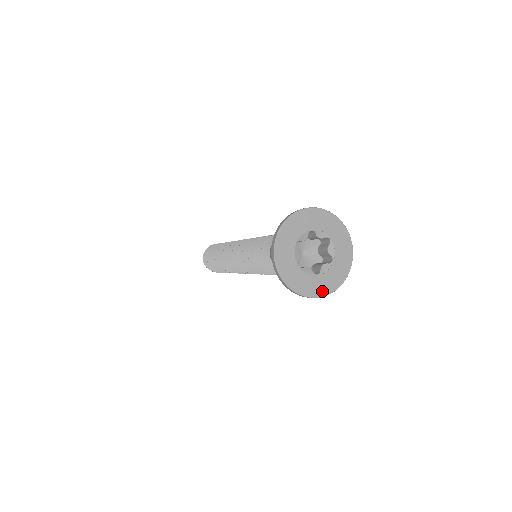
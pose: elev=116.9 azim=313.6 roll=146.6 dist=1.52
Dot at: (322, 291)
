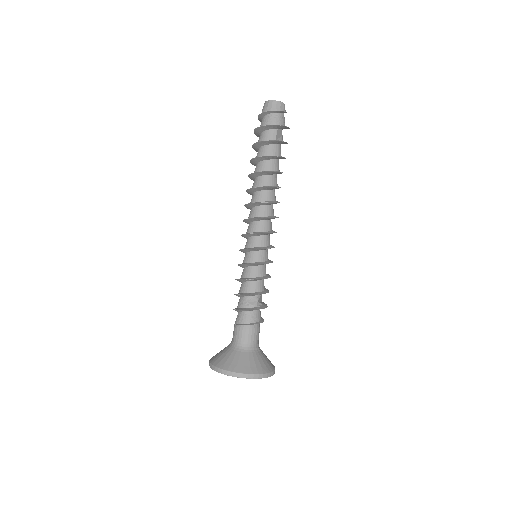
Dot at: occluded
